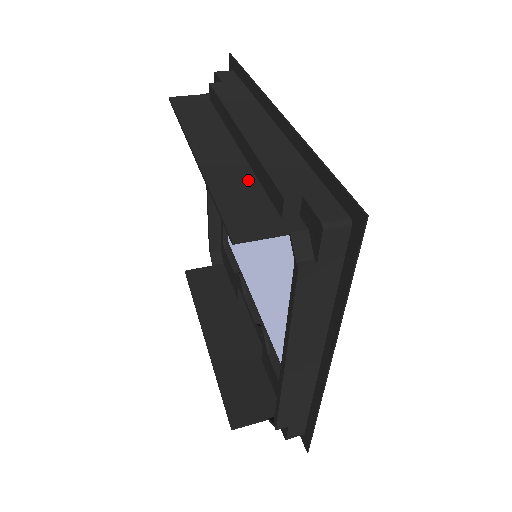
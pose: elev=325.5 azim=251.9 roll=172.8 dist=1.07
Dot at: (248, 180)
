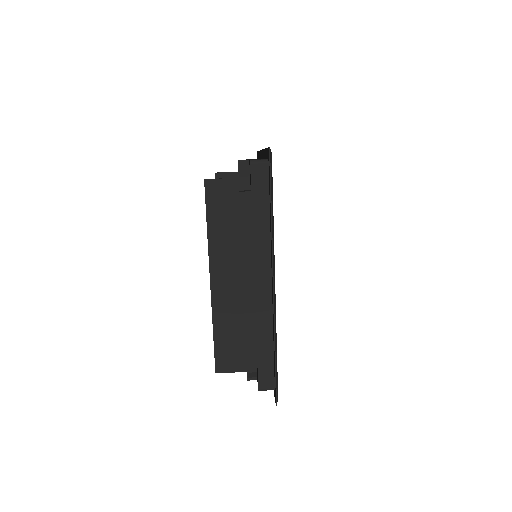
Dot at: (238, 321)
